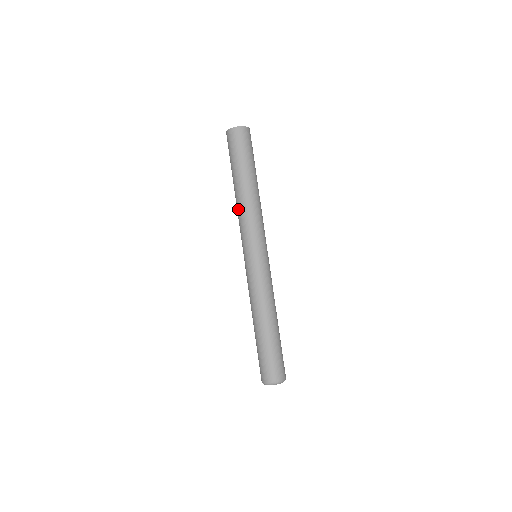
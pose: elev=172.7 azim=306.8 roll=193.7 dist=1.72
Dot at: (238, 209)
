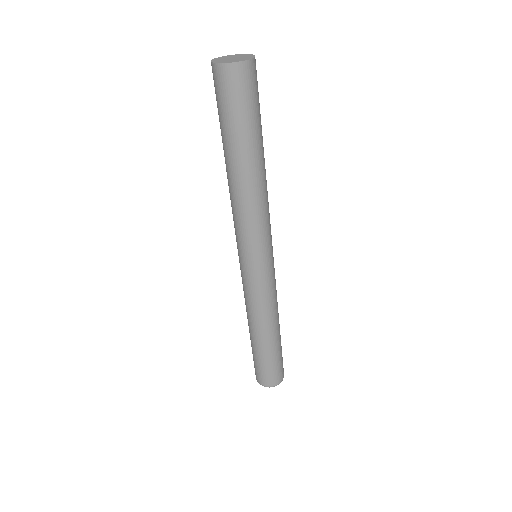
Dot at: occluded
